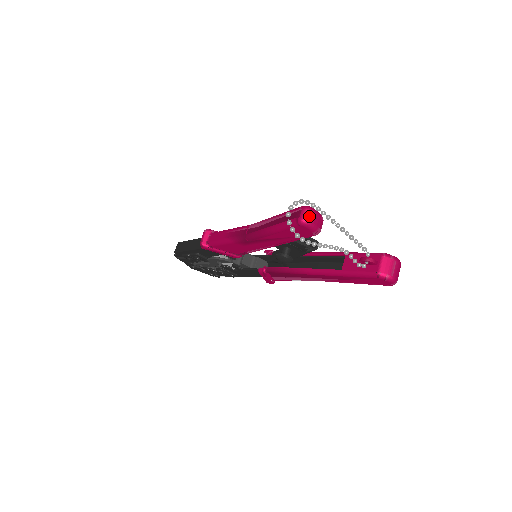
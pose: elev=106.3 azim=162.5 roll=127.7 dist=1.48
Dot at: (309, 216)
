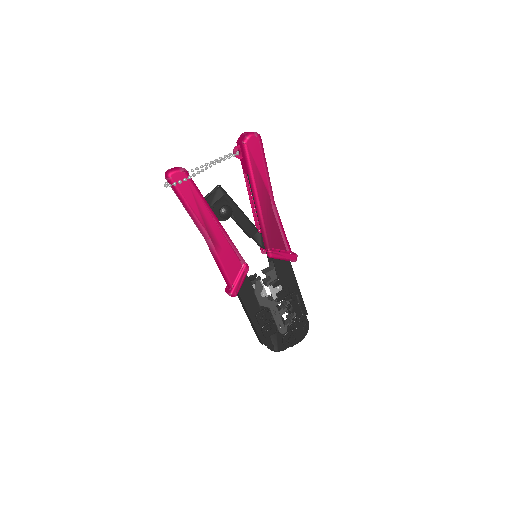
Dot at: (167, 171)
